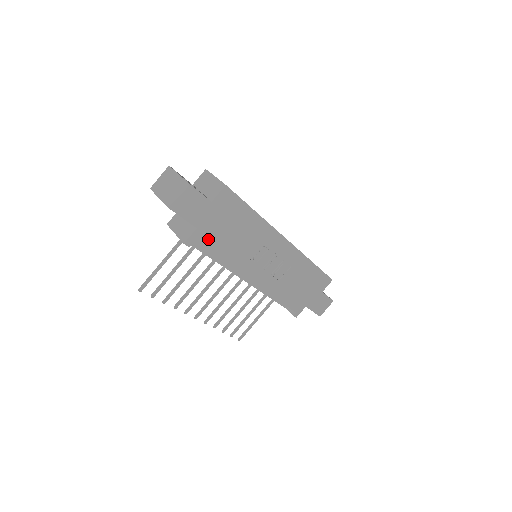
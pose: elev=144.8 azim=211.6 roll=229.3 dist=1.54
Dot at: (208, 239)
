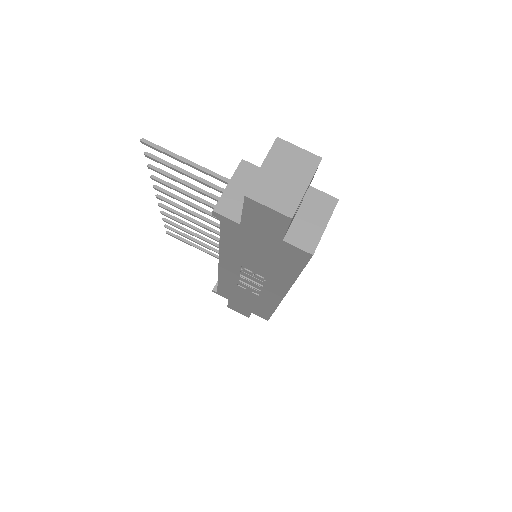
Dot at: (236, 233)
